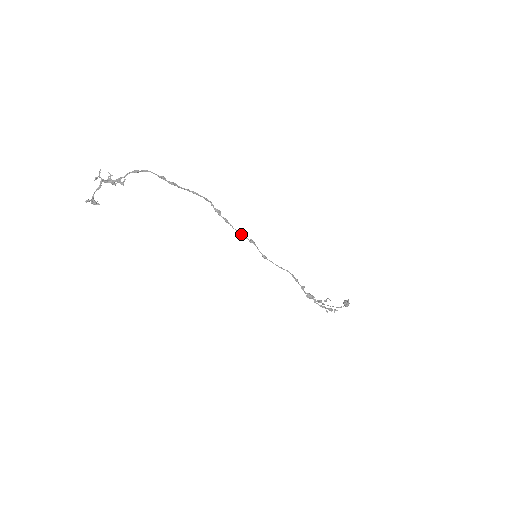
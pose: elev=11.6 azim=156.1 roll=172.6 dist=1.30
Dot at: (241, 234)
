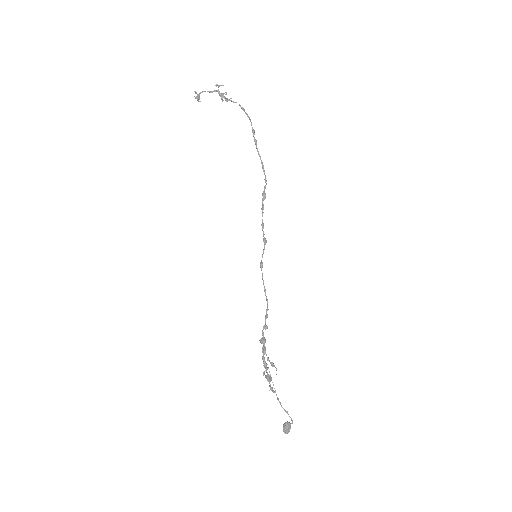
Dot at: (263, 227)
